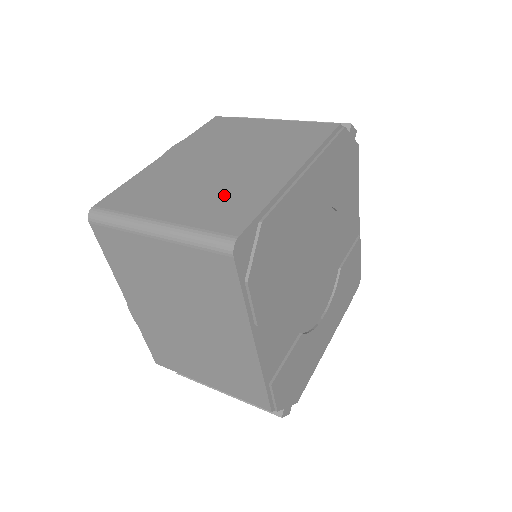
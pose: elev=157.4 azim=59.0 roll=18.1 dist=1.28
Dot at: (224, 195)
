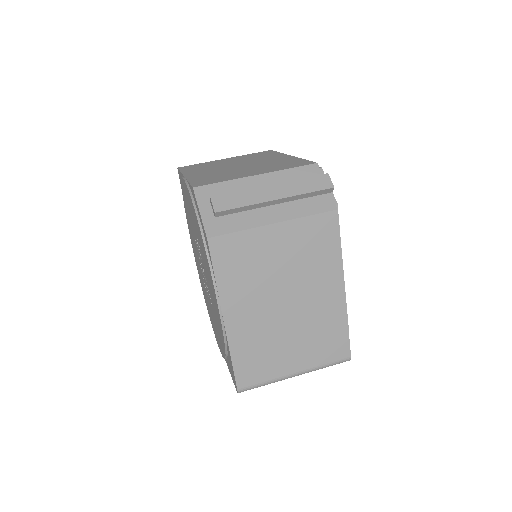
Dot at: (317, 334)
